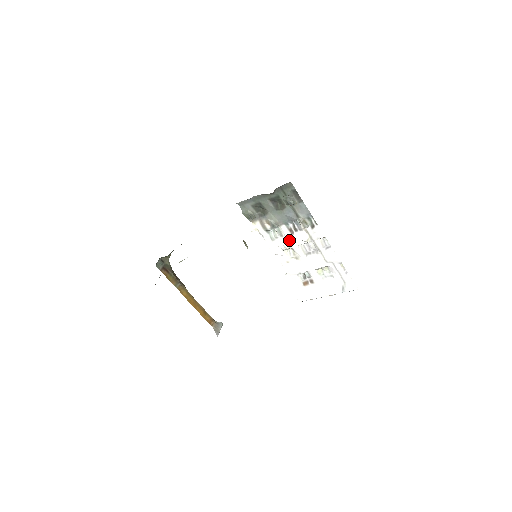
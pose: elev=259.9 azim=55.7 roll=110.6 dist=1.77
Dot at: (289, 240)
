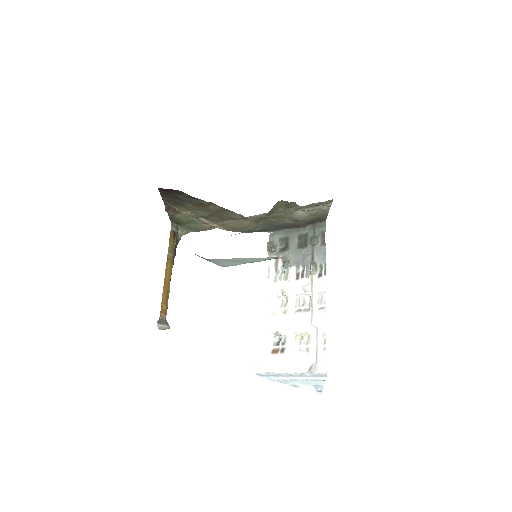
Dot at: (290, 286)
